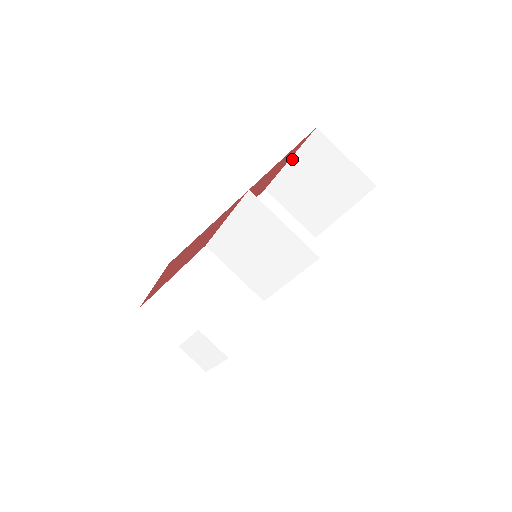
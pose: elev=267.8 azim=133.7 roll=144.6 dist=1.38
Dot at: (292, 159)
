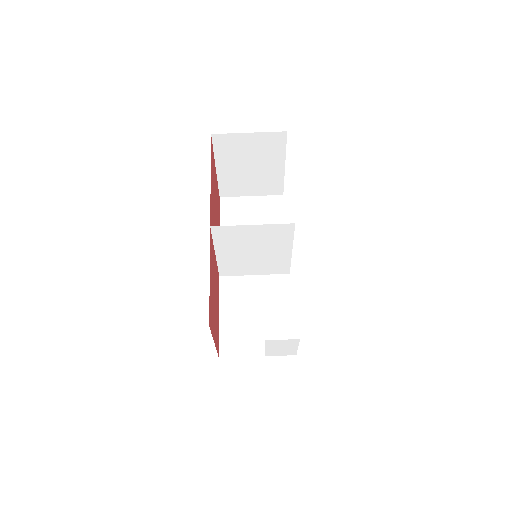
Dot at: (217, 165)
